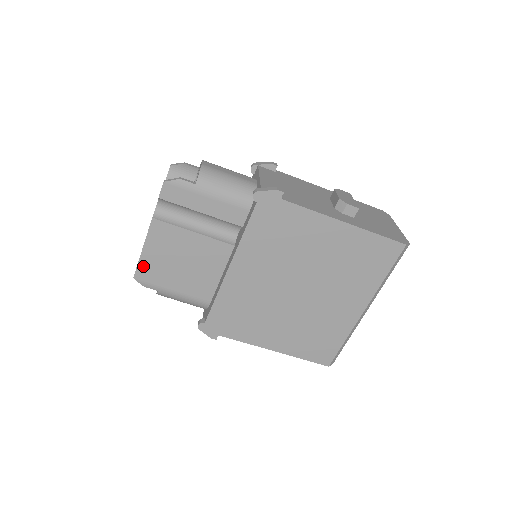
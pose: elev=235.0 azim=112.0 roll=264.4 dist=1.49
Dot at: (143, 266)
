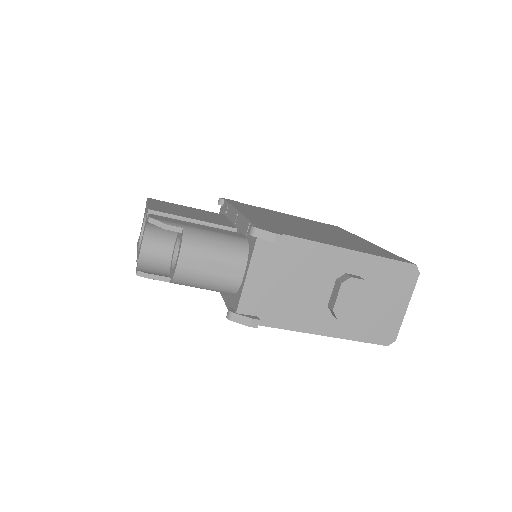
Dot at: occluded
